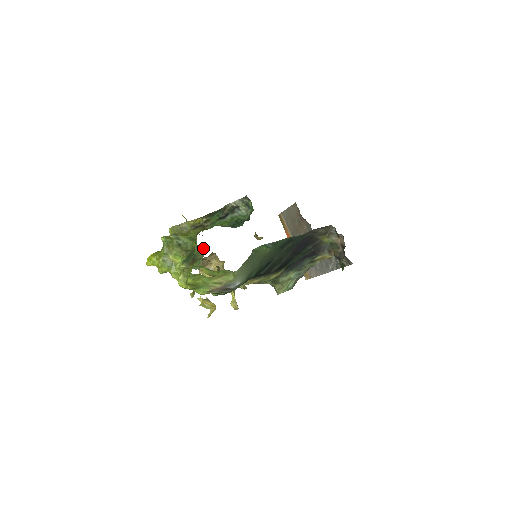
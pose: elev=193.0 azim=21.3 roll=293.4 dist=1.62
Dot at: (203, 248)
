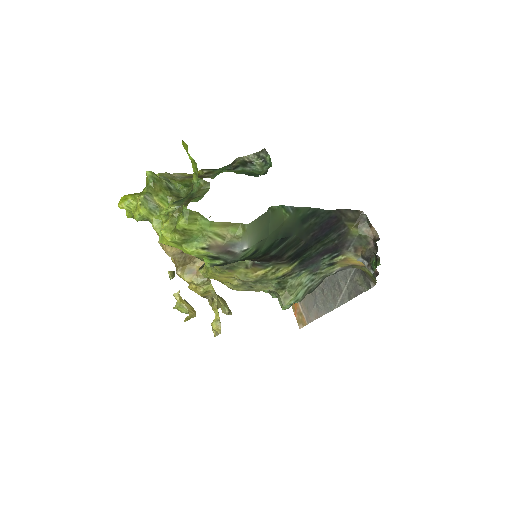
Dot at: (205, 186)
